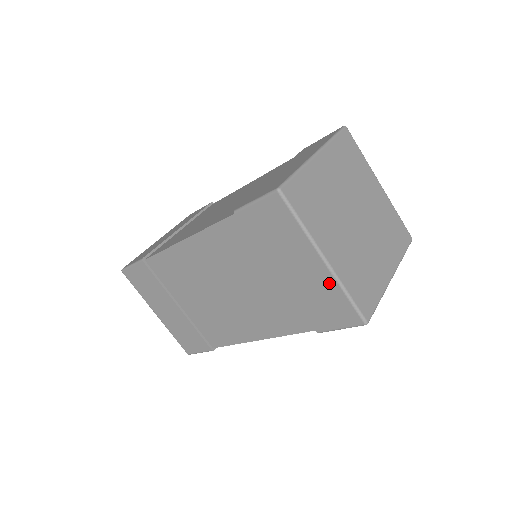
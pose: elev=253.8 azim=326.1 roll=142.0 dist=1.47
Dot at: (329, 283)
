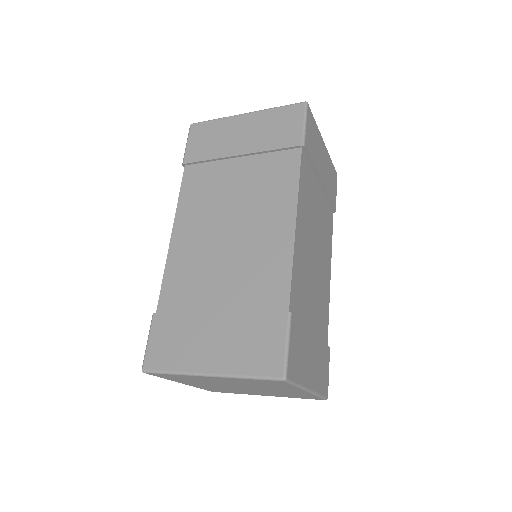
Dot at: occluded
